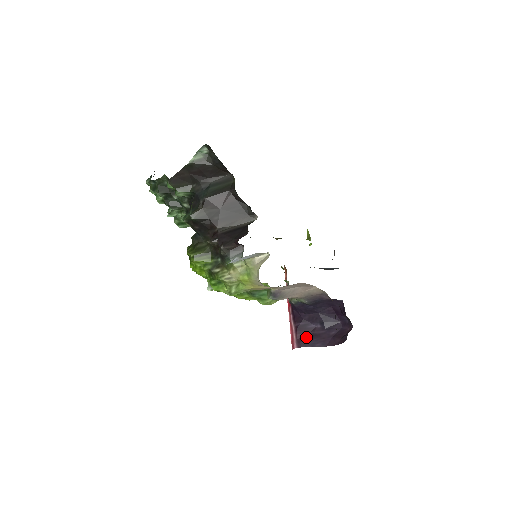
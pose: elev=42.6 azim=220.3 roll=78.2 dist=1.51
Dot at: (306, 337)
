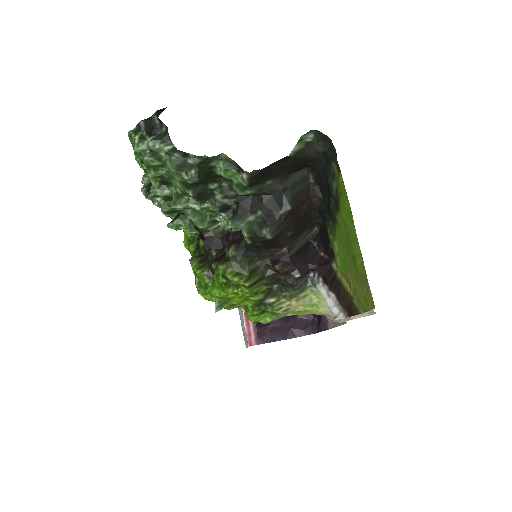
Dot at: (265, 332)
